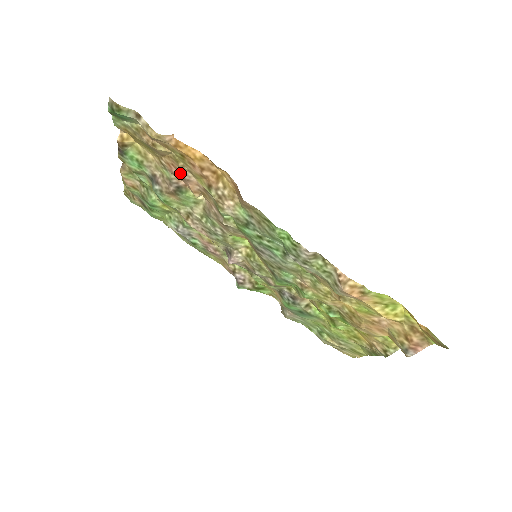
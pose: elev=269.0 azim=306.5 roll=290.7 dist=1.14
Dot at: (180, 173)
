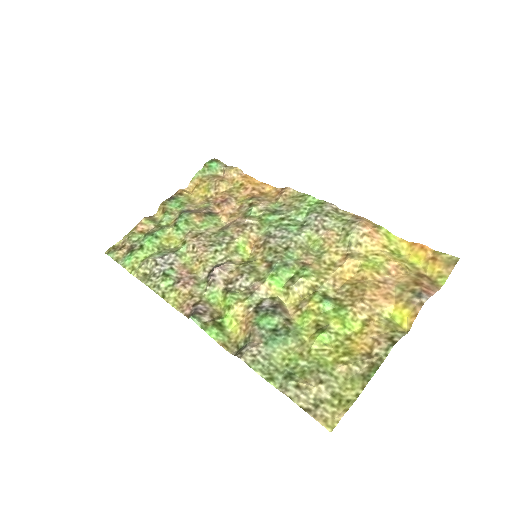
Dot at: (225, 200)
